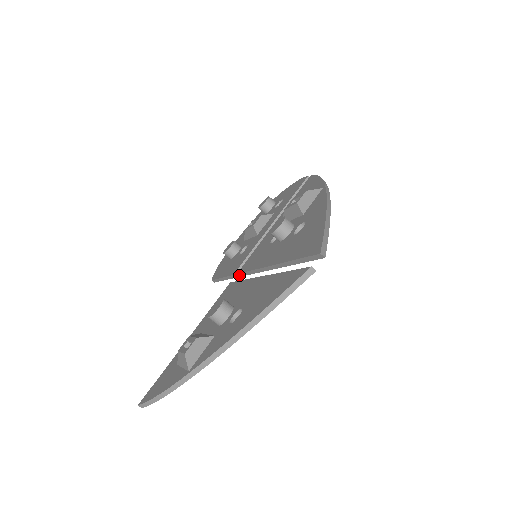
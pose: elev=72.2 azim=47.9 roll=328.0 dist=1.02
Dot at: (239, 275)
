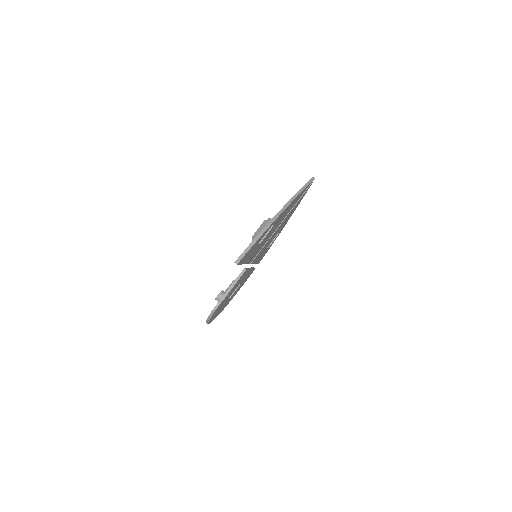
Dot at: occluded
